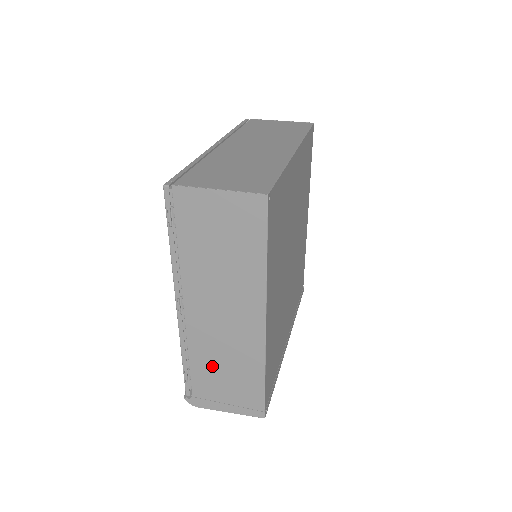
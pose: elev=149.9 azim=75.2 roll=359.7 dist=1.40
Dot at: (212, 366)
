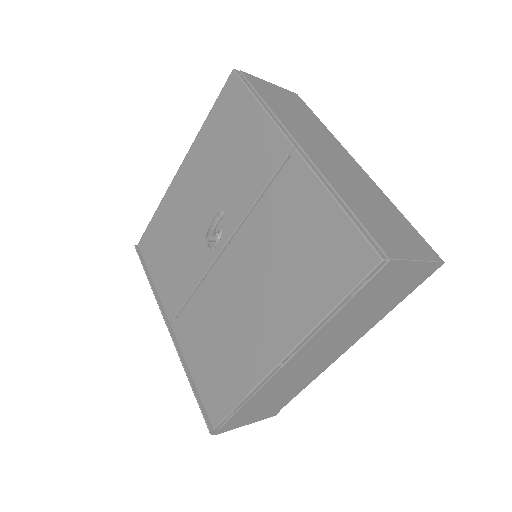
Dot at: (267, 397)
